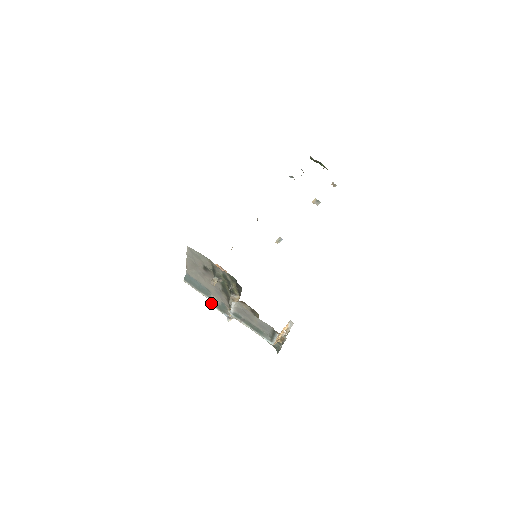
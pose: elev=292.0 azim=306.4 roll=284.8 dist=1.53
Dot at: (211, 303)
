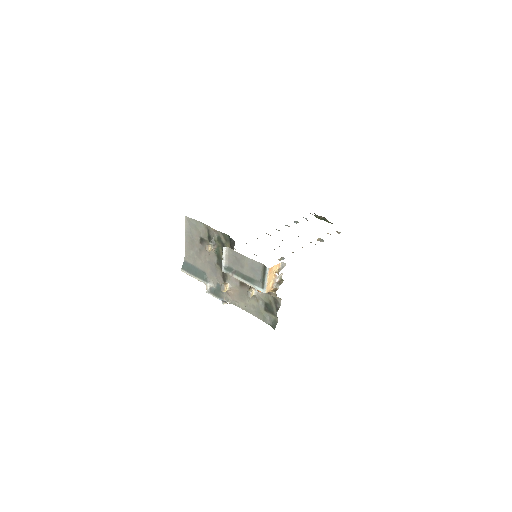
Dot at: (207, 289)
